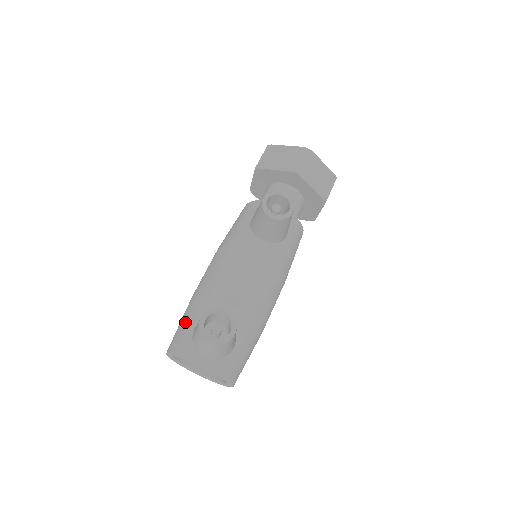
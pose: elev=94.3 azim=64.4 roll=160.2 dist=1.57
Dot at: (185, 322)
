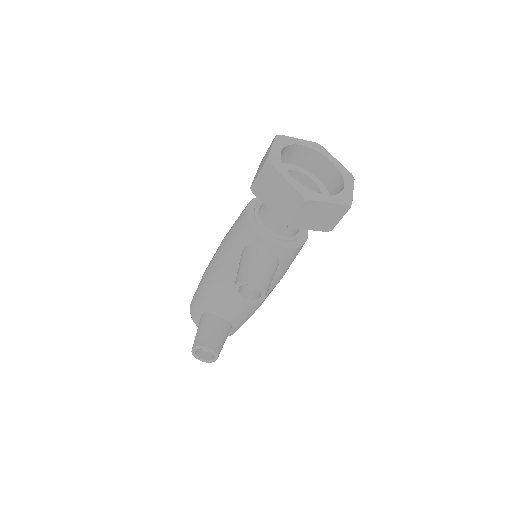
Dot at: (197, 302)
